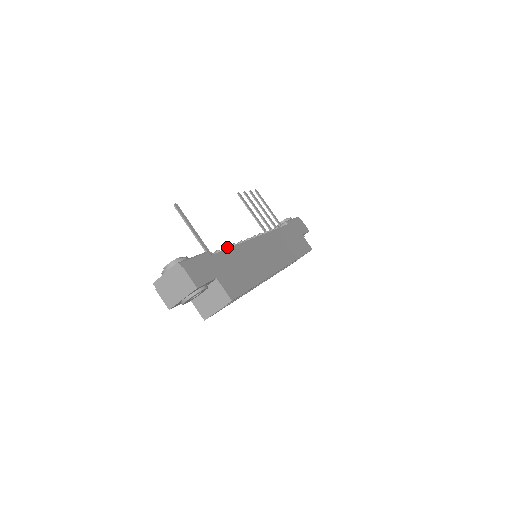
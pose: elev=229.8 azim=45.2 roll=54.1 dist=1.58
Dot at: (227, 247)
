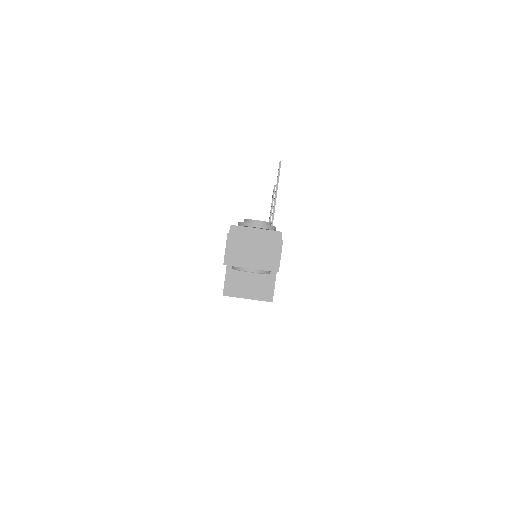
Dot at: occluded
